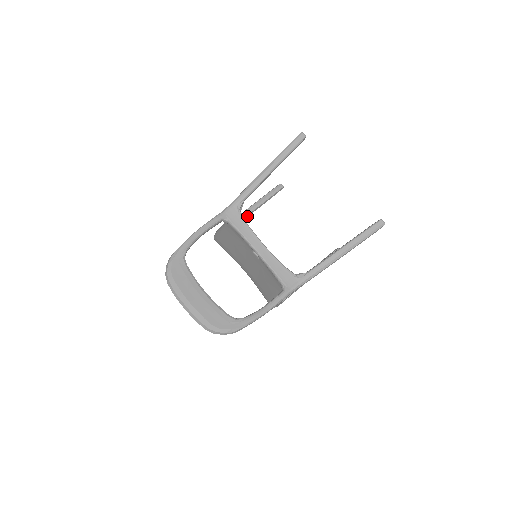
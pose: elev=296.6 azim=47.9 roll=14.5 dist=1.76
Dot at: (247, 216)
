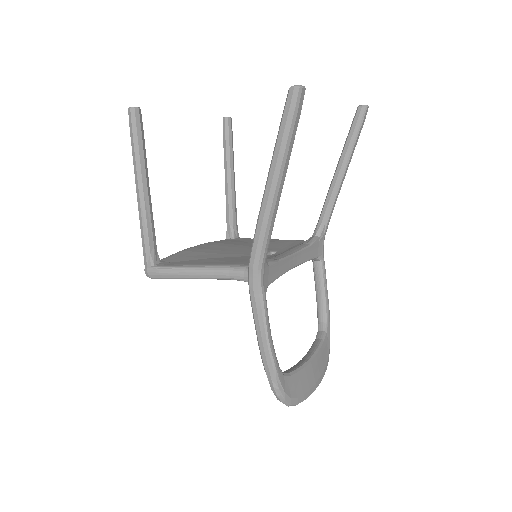
Dot at: (149, 206)
